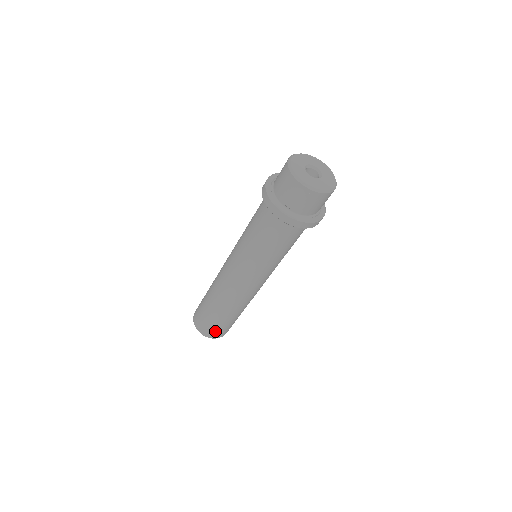
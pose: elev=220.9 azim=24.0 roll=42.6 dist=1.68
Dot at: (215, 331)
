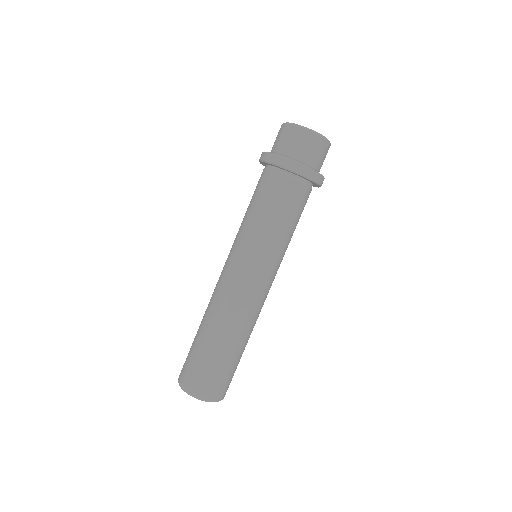
Dot at: (210, 382)
